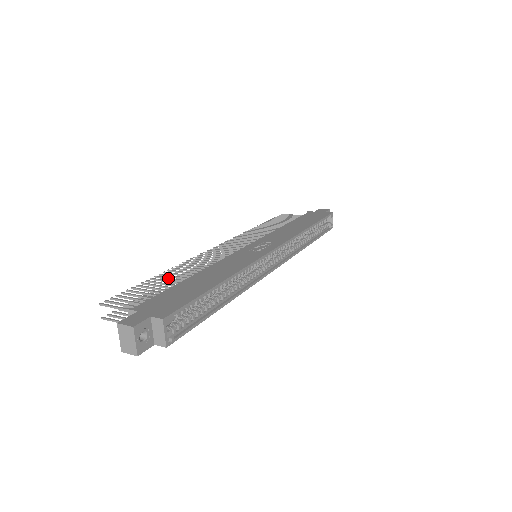
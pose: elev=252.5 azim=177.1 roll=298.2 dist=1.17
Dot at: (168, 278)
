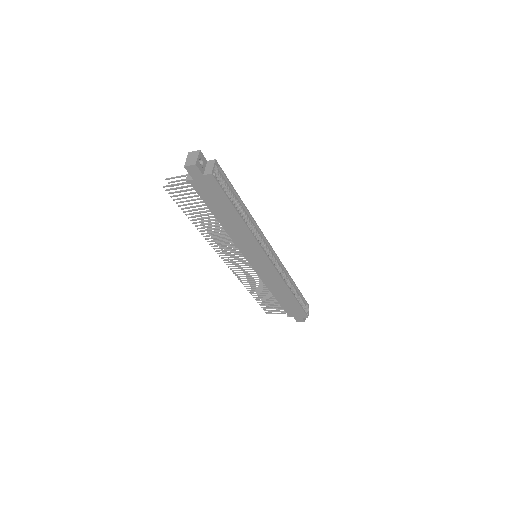
Dot at: occluded
